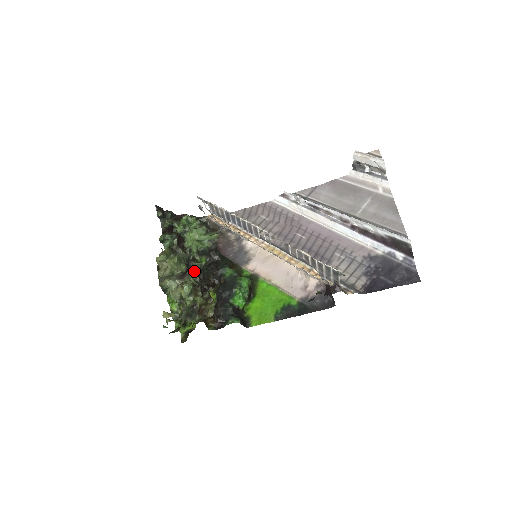
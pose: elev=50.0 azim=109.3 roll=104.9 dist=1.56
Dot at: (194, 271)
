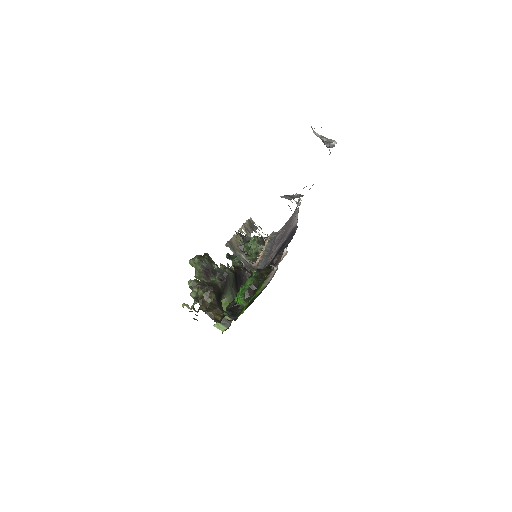
Dot at: (214, 273)
